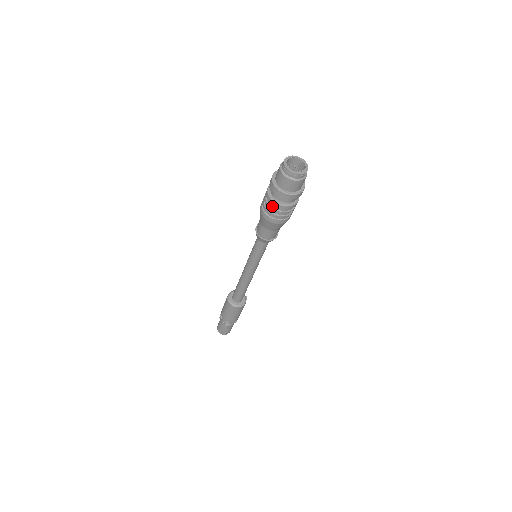
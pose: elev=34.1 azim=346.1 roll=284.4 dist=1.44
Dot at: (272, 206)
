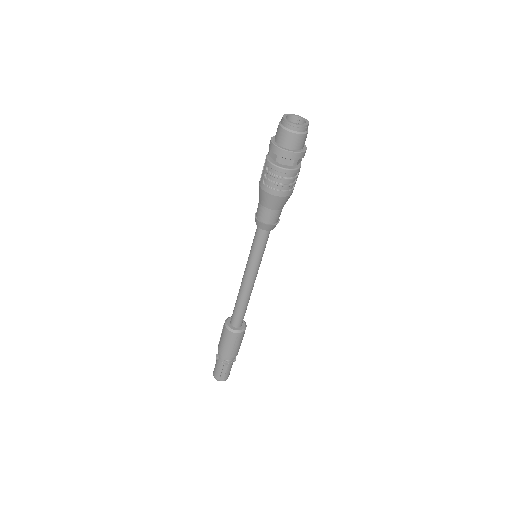
Dot at: (276, 174)
